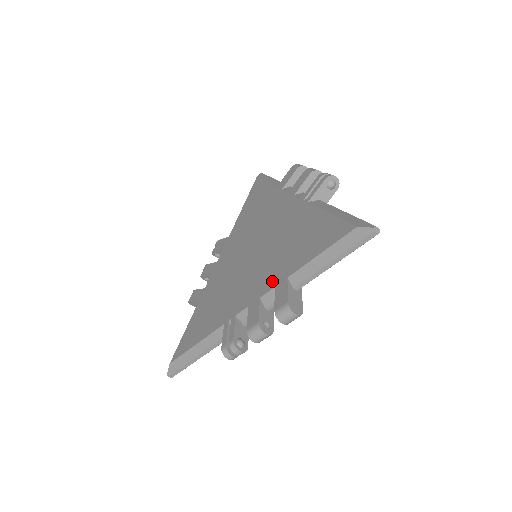
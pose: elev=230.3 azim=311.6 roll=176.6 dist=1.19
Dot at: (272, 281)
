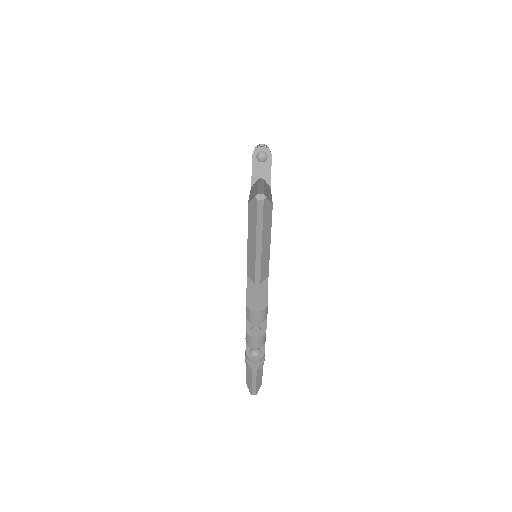
Dot at: occluded
